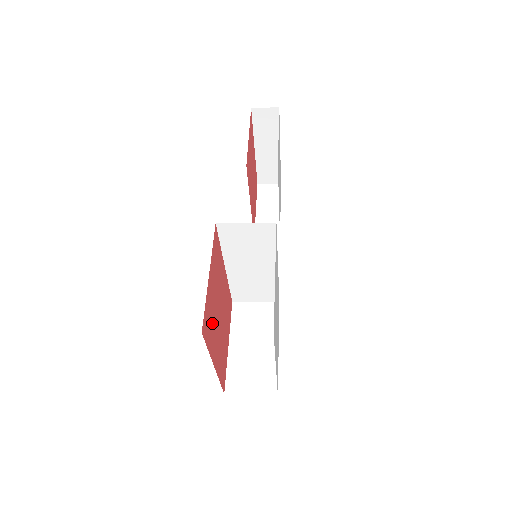
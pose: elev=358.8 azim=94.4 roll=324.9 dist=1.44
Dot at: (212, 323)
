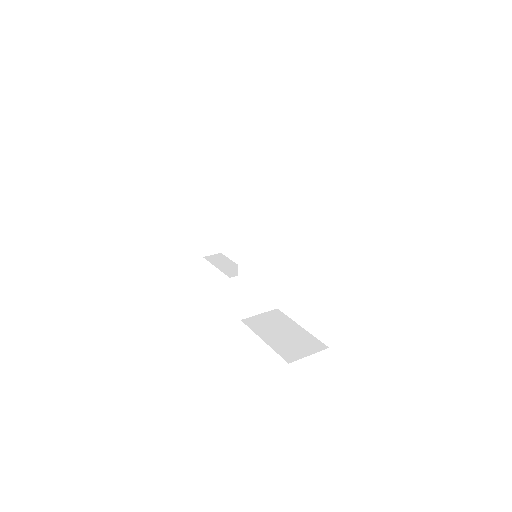
Dot at: occluded
